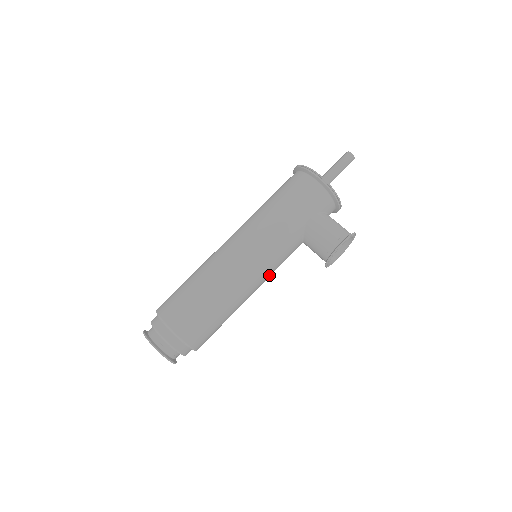
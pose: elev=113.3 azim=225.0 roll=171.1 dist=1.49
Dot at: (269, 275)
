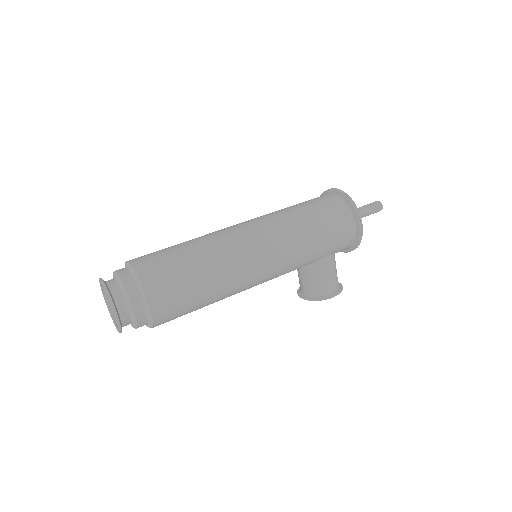
Dot at: occluded
